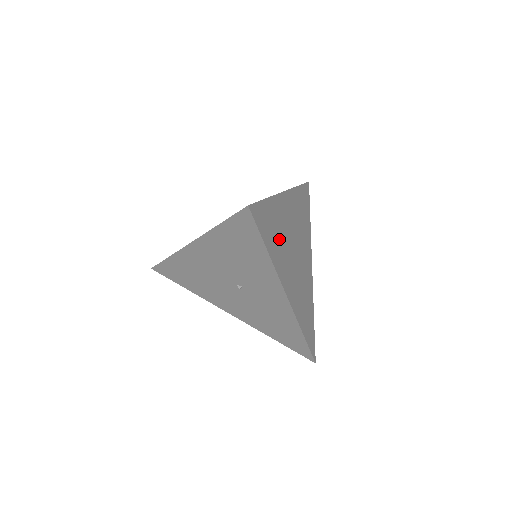
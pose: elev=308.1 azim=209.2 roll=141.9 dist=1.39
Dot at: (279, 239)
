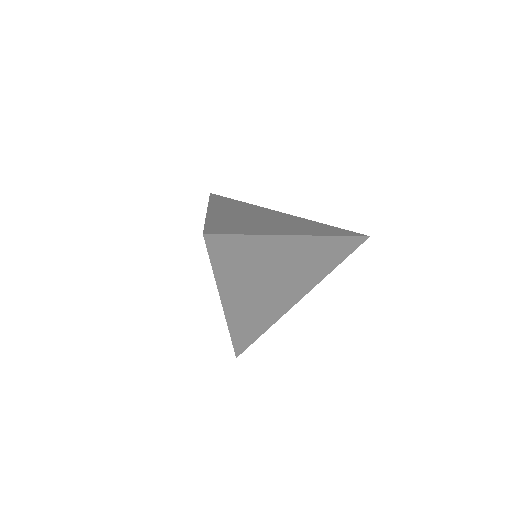
Dot at: (246, 267)
